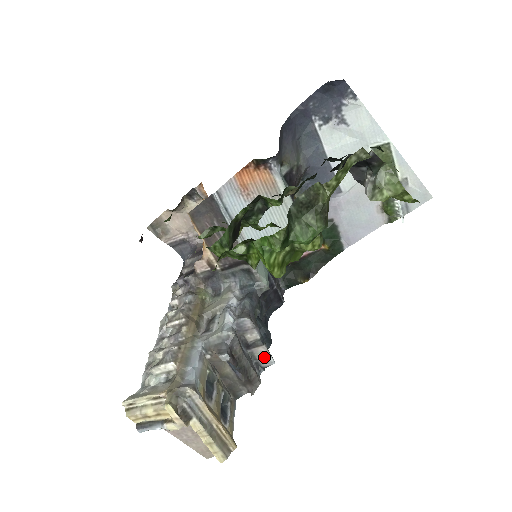
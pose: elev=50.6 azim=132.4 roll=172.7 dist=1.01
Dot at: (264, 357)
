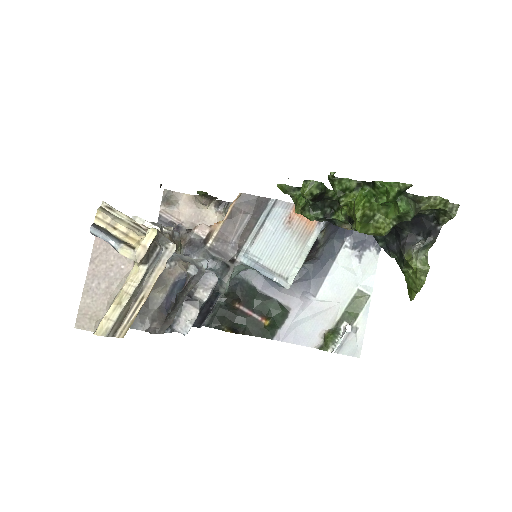
Dot at: (187, 320)
